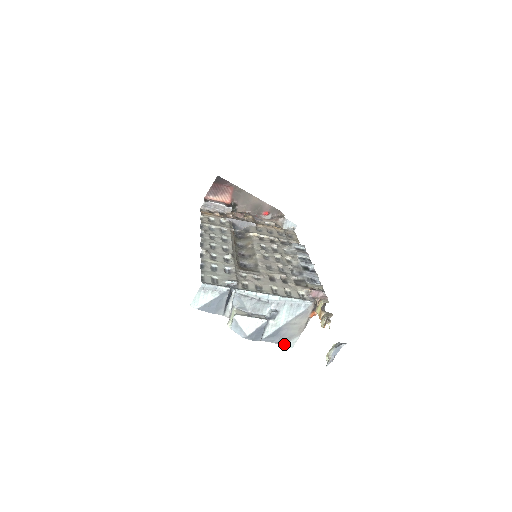
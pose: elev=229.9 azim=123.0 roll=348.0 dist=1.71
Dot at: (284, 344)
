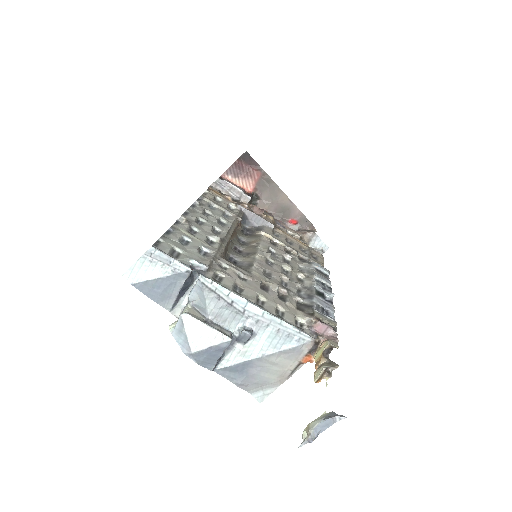
Dot at: (249, 391)
